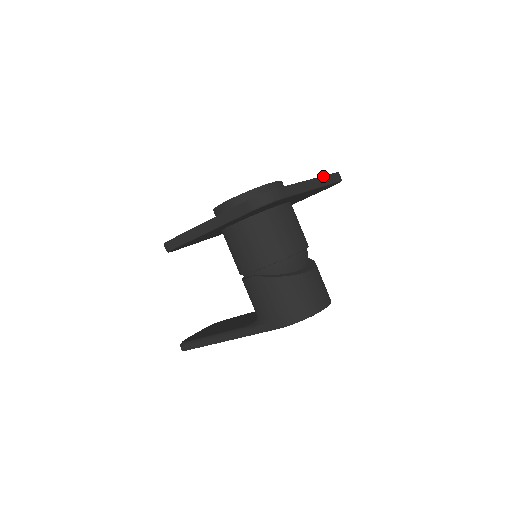
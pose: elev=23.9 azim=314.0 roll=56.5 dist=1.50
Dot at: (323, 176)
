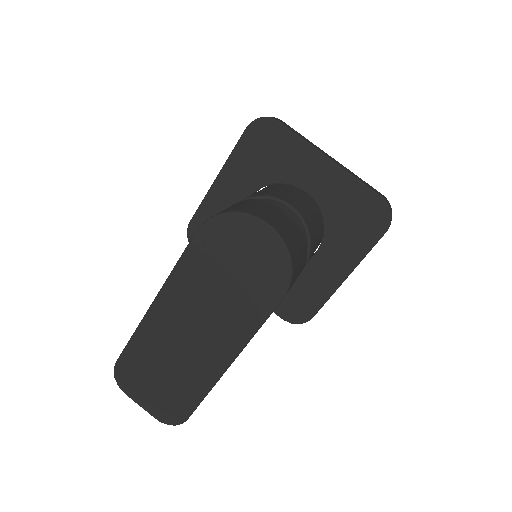
Dot at: (354, 174)
